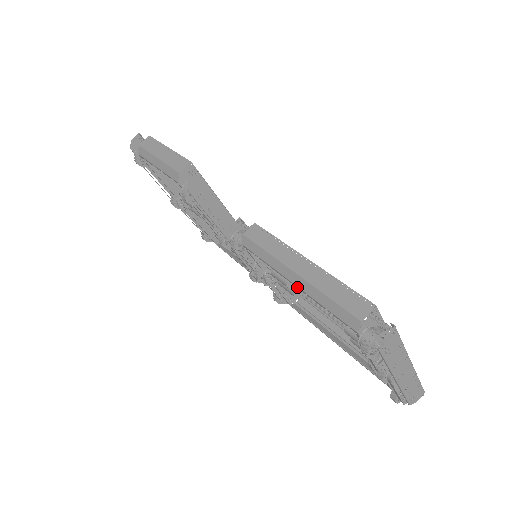
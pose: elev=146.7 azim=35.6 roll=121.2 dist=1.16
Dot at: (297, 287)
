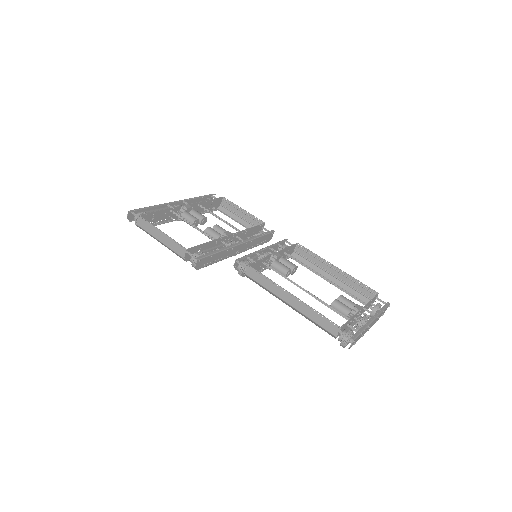
Dot at: (293, 309)
